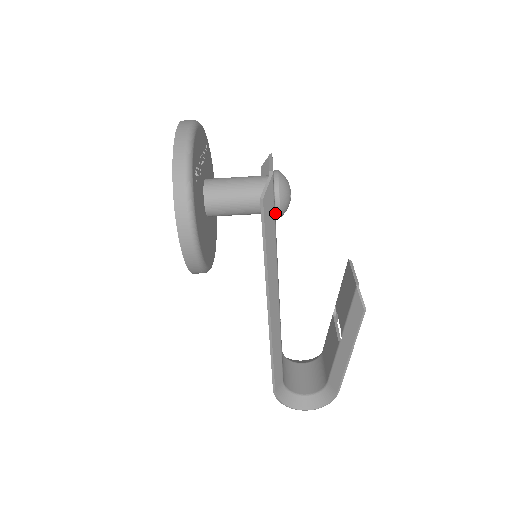
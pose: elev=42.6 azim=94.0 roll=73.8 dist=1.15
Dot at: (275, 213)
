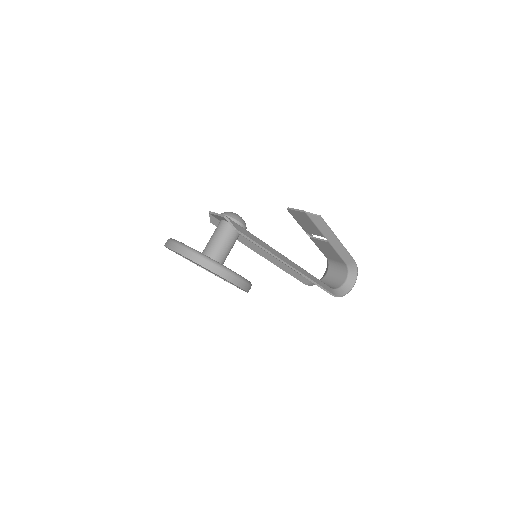
Dot at: occluded
